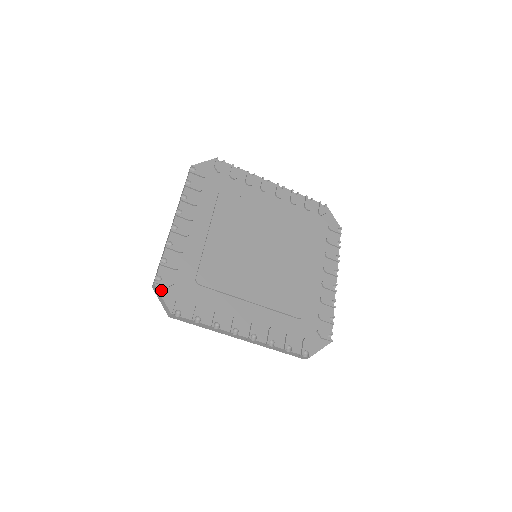
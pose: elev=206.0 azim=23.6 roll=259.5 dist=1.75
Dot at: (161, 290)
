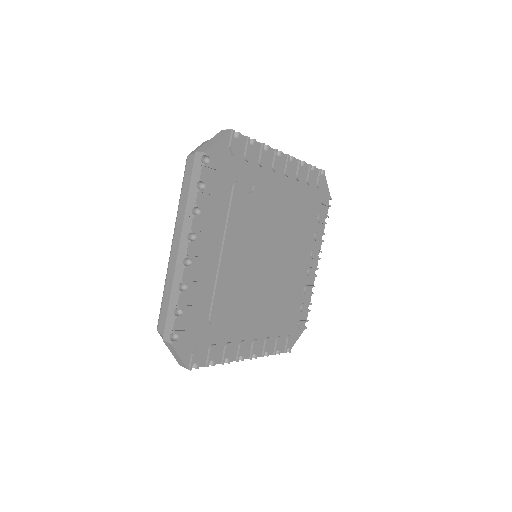
Dot at: (178, 348)
